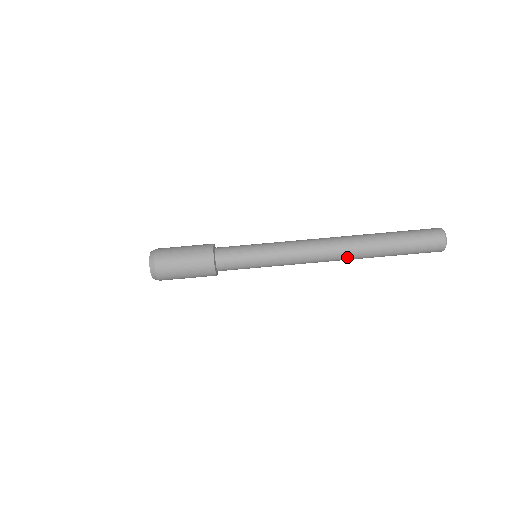
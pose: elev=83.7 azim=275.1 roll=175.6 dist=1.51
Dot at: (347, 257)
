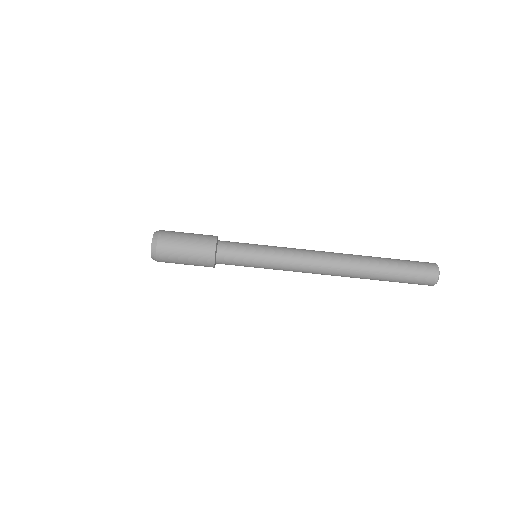
Dot at: (341, 276)
